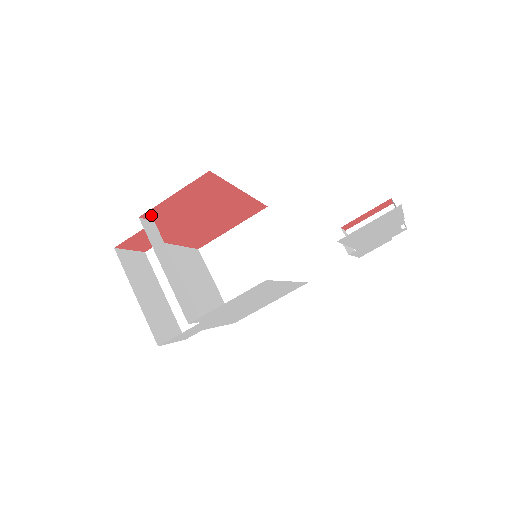
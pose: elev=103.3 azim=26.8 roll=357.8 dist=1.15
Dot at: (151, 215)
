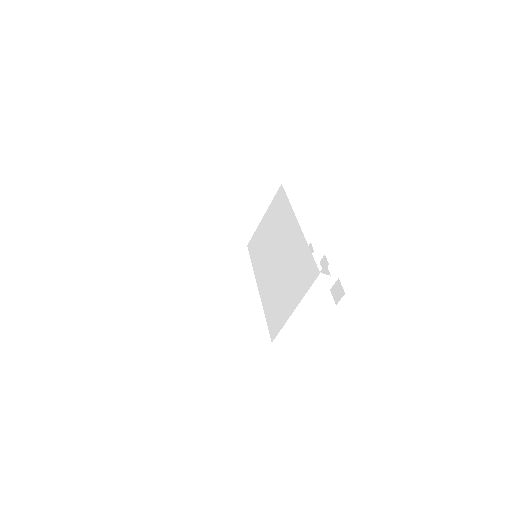
Dot at: occluded
